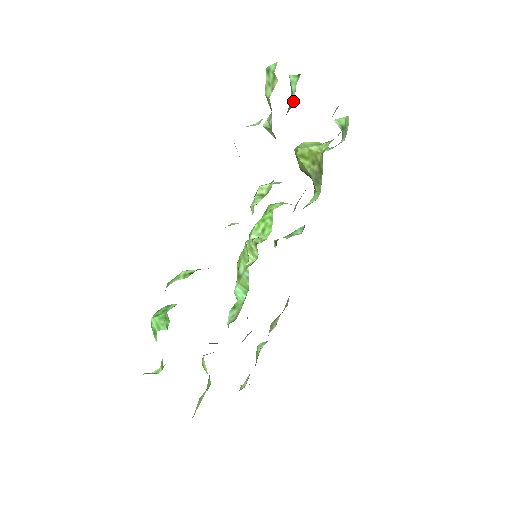
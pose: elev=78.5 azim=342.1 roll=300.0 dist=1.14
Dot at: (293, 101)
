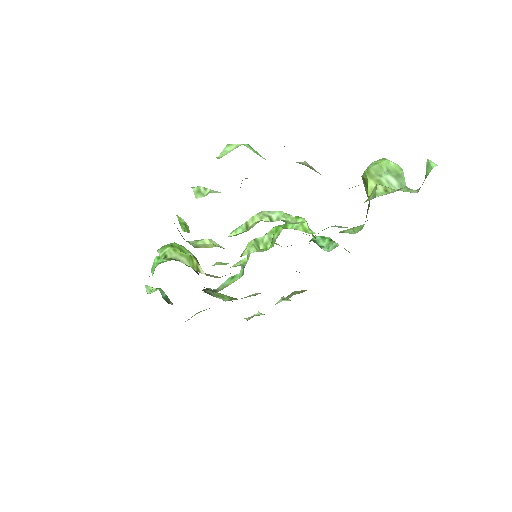
Dot at: occluded
